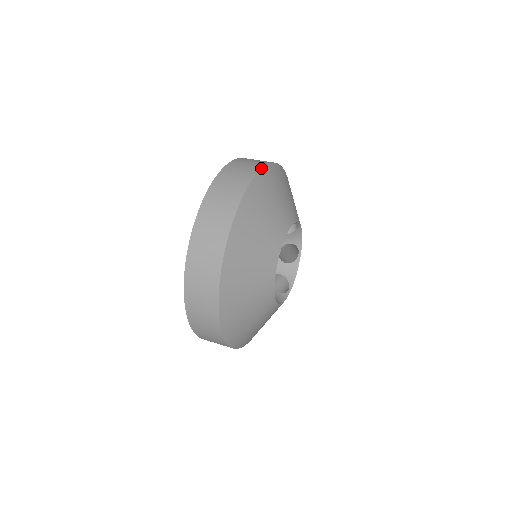
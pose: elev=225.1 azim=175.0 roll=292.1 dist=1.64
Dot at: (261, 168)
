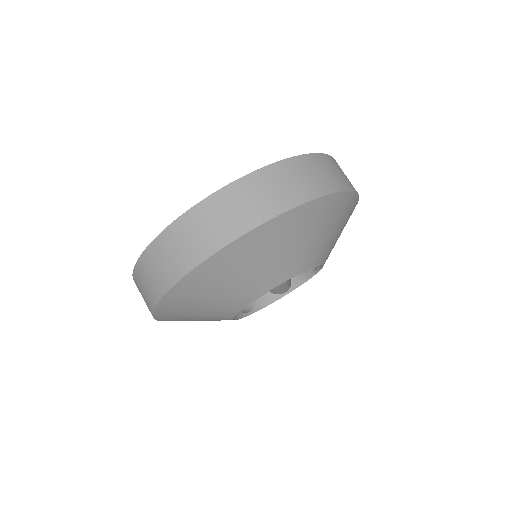
Dot at: (254, 227)
